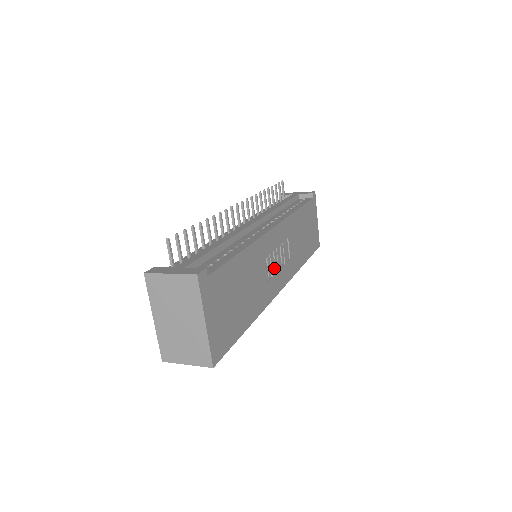
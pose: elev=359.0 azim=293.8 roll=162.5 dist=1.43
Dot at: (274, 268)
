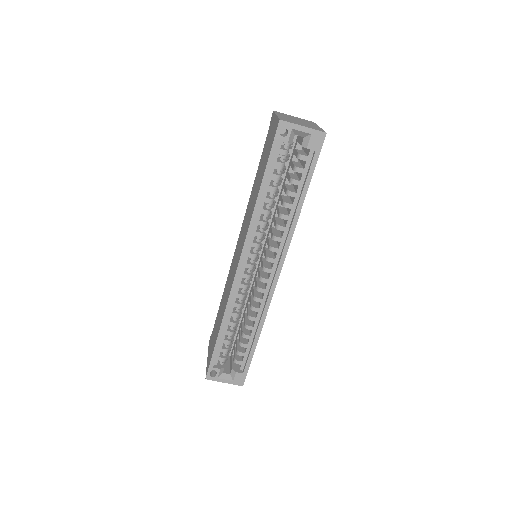
Dot at: occluded
